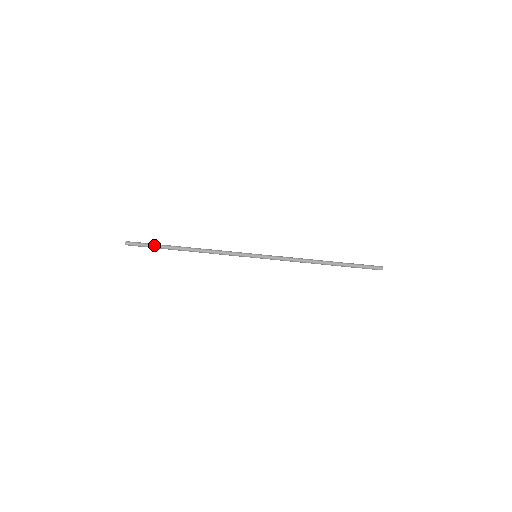
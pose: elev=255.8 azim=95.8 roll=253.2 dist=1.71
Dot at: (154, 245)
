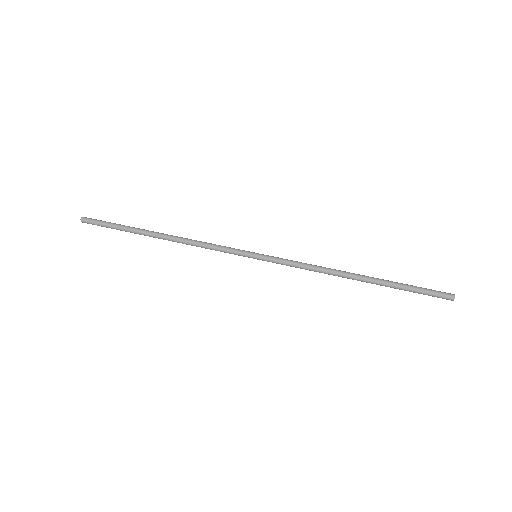
Dot at: (117, 225)
